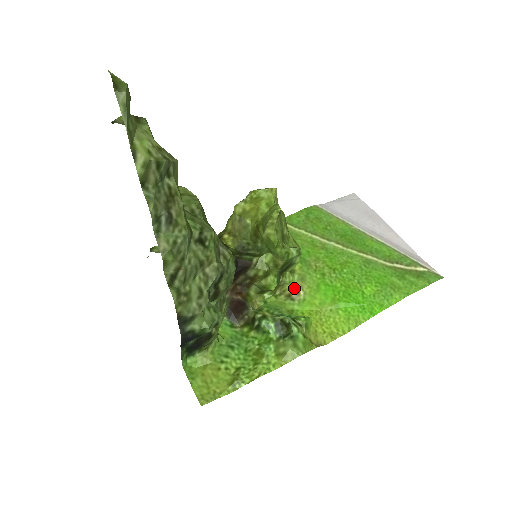
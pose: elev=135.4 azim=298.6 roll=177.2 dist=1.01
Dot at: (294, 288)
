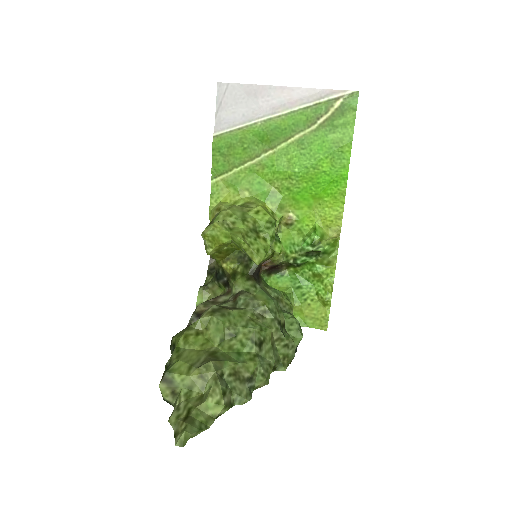
Dot at: (284, 218)
